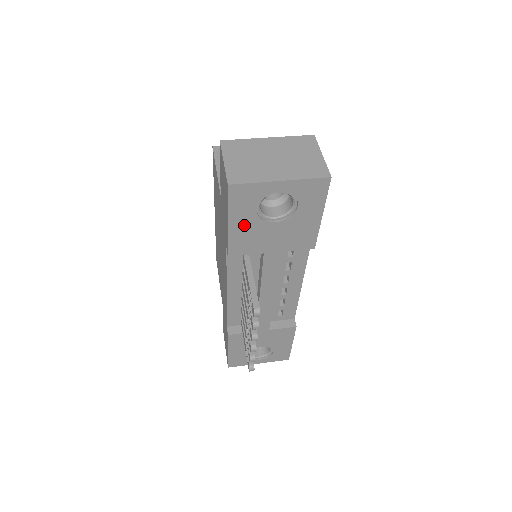
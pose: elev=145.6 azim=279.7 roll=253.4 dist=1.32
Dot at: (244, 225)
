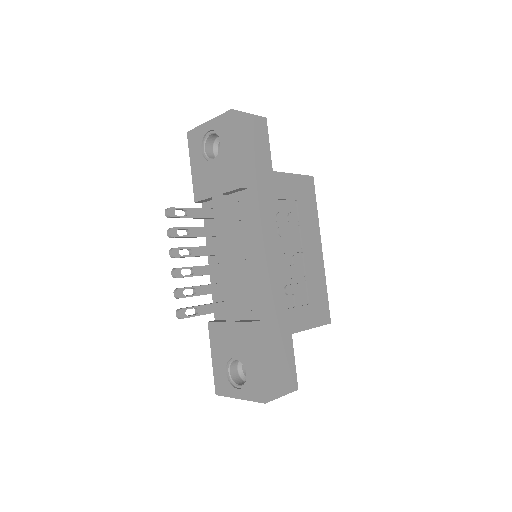
Dot at: (198, 167)
